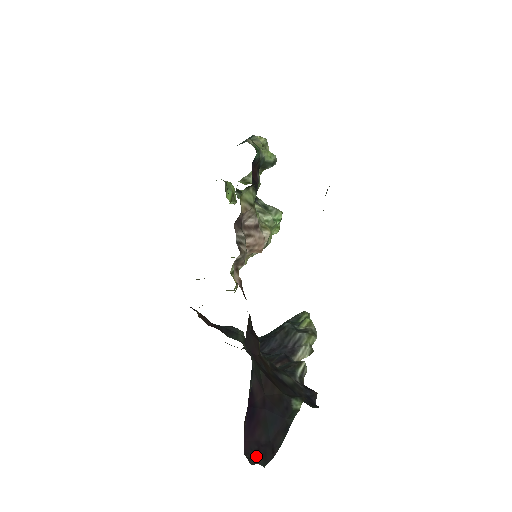
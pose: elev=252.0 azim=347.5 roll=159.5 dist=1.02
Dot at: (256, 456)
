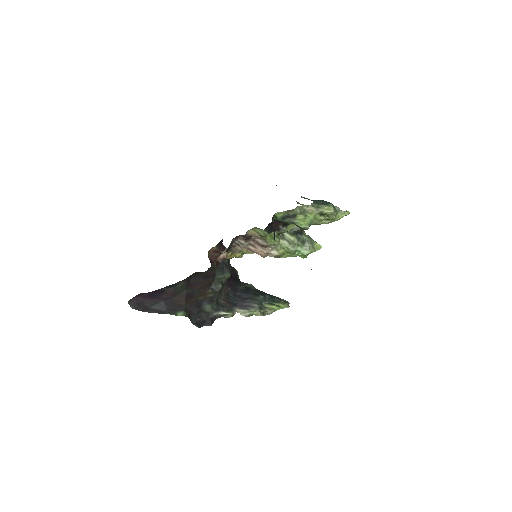
Dot at: (135, 304)
